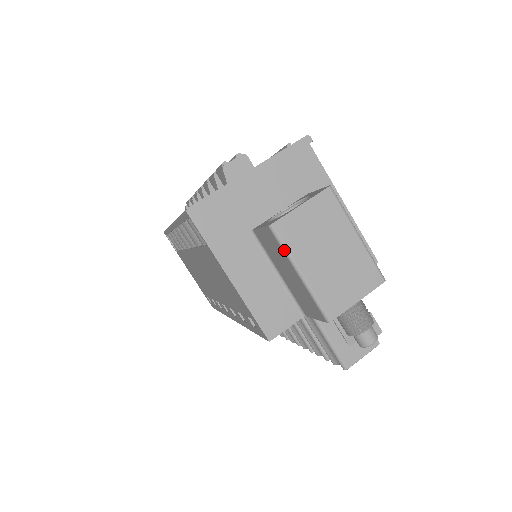
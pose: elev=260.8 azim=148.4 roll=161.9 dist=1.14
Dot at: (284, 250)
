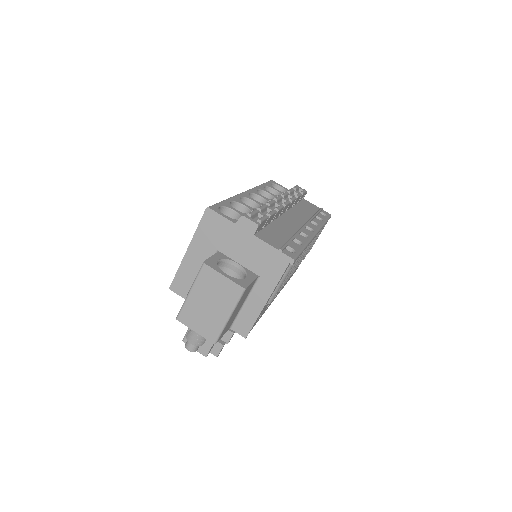
Dot at: (196, 277)
